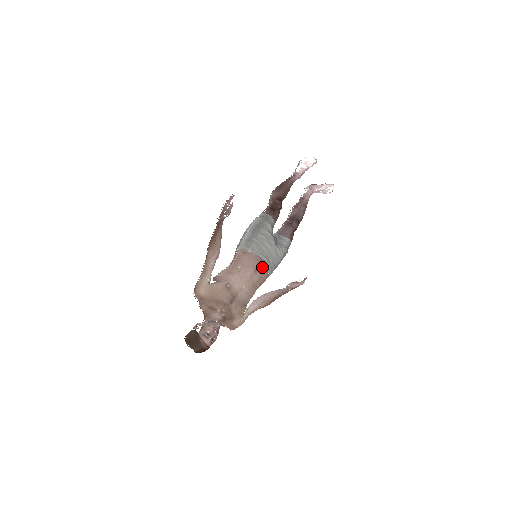
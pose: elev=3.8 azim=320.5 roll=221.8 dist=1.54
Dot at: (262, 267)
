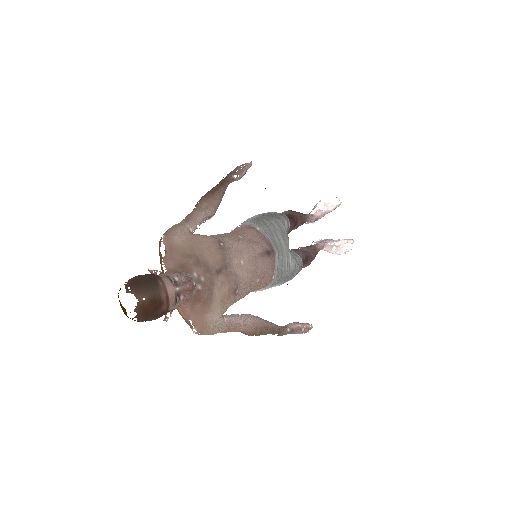
Dot at: (271, 256)
